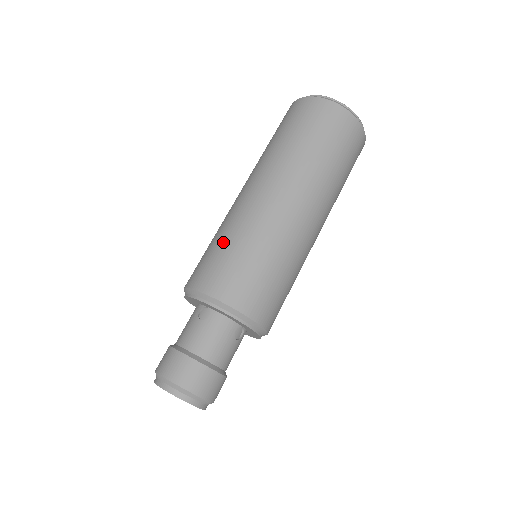
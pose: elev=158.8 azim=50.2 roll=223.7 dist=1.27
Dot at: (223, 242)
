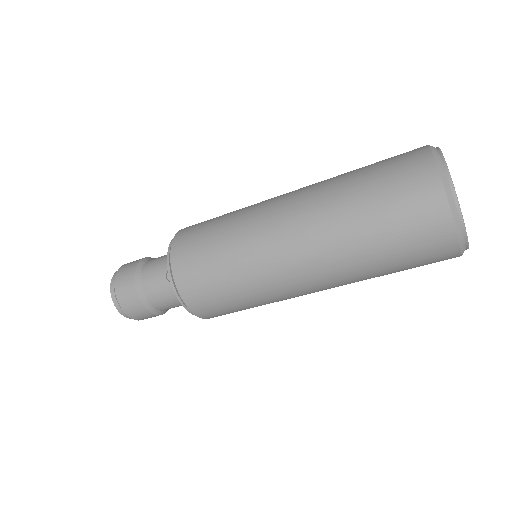
Dot at: (220, 250)
